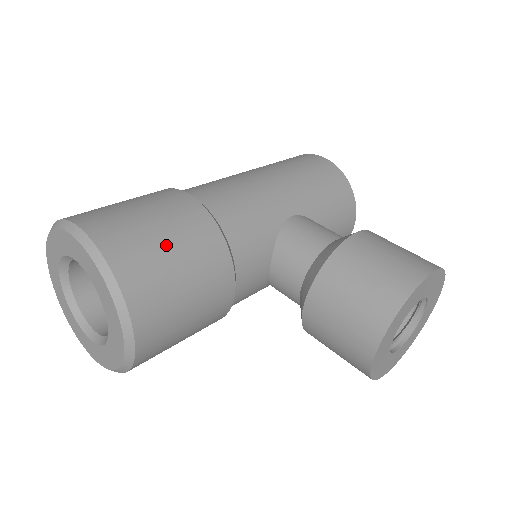
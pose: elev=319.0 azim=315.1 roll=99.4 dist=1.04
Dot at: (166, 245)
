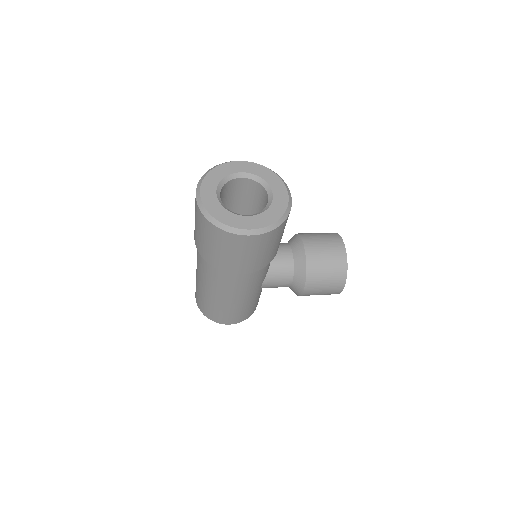
Dot at: occluded
